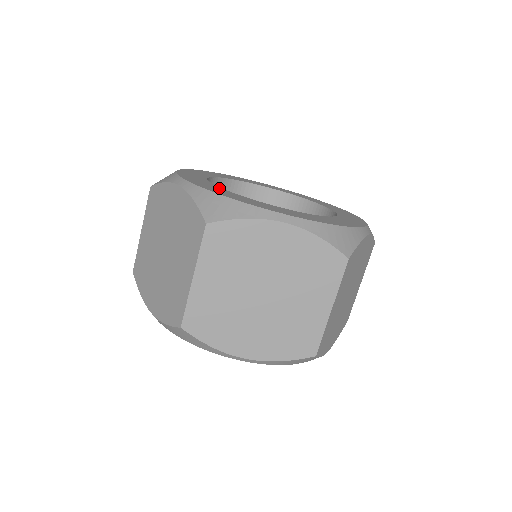
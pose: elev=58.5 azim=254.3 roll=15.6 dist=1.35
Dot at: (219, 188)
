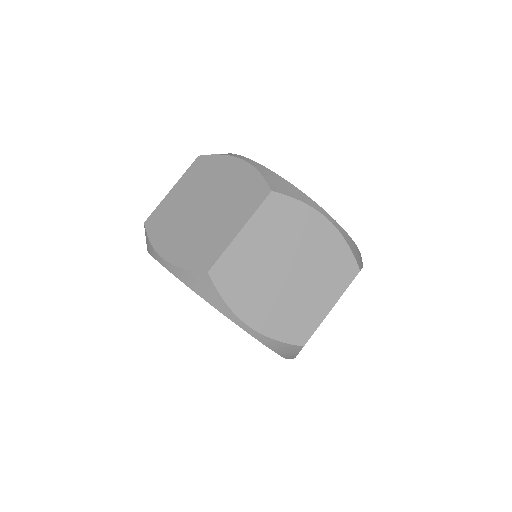
Dot at: occluded
